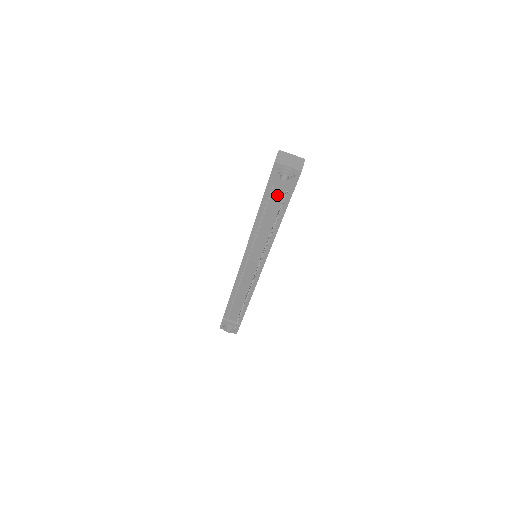
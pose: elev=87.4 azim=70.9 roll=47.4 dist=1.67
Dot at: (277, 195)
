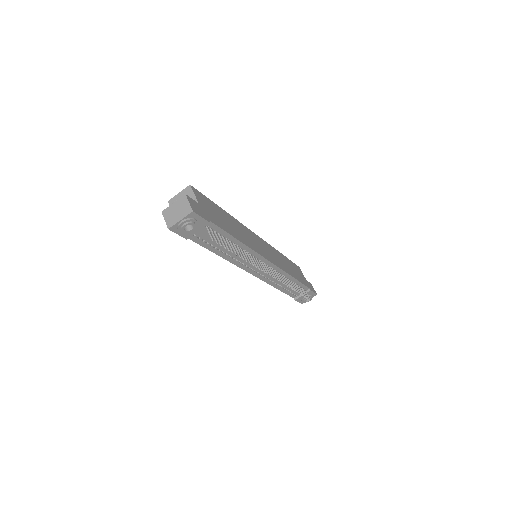
Dot at: (204, 234)
